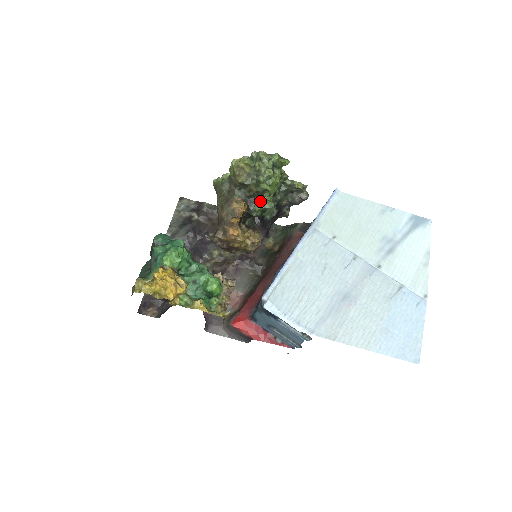
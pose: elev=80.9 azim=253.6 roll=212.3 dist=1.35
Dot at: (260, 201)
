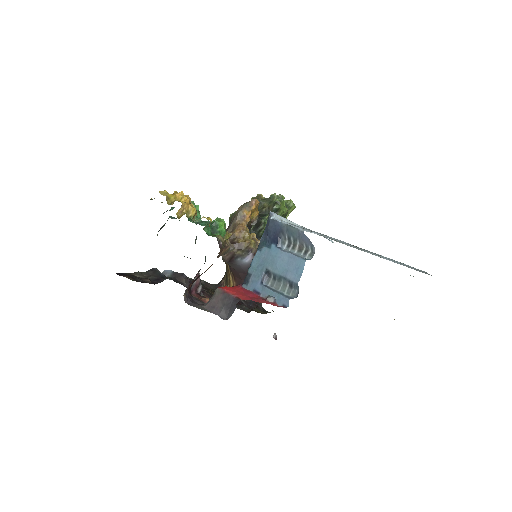
Dot at: occluded
